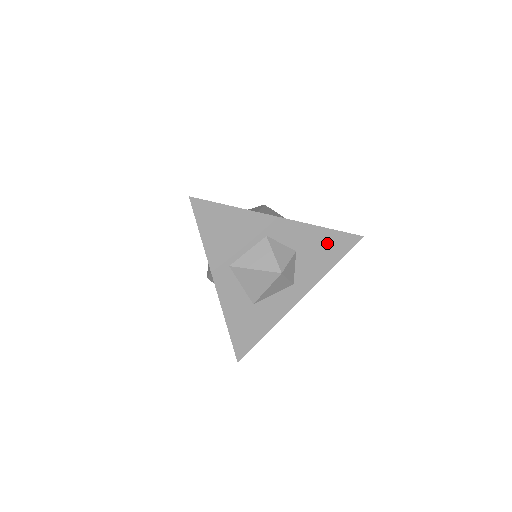
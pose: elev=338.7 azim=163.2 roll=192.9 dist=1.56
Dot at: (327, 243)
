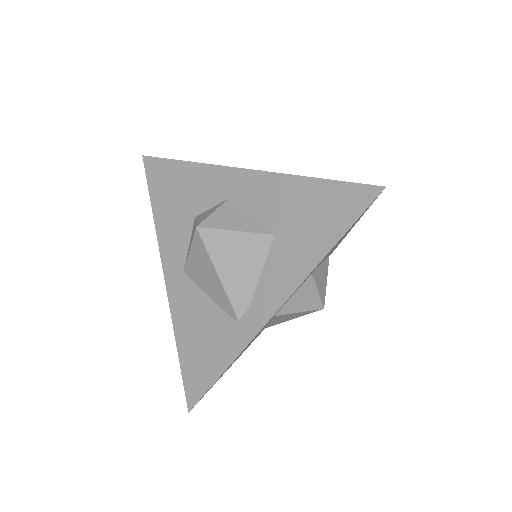
Dot at: occluded
